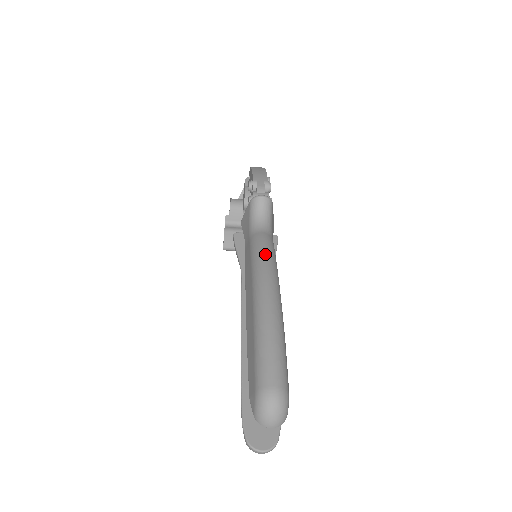
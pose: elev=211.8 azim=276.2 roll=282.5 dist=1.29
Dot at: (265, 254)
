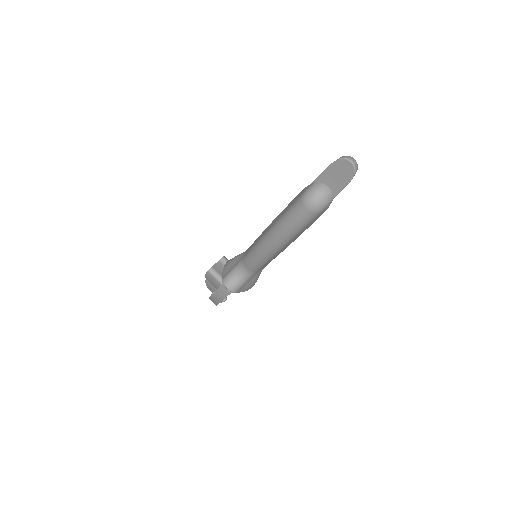
Dot at: occluded
